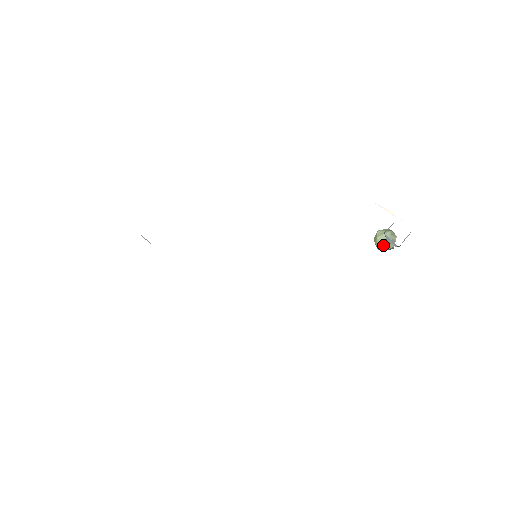
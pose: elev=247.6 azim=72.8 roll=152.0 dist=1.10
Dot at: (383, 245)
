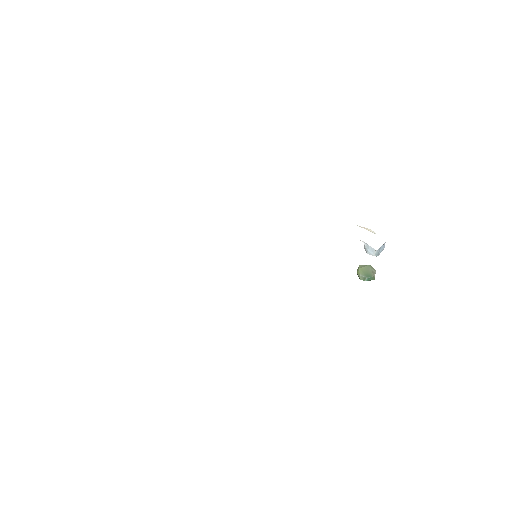
Dot at: (365, 274)
